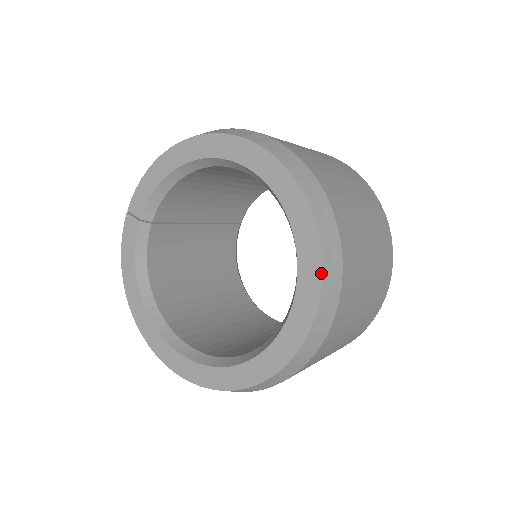
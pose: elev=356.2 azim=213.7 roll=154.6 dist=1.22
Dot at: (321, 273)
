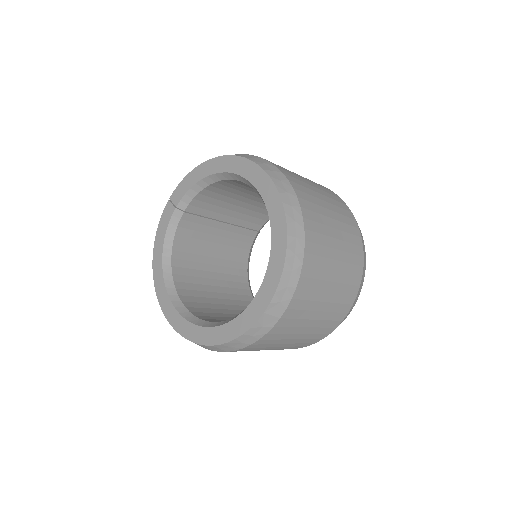
Dot at: (282, 271)
